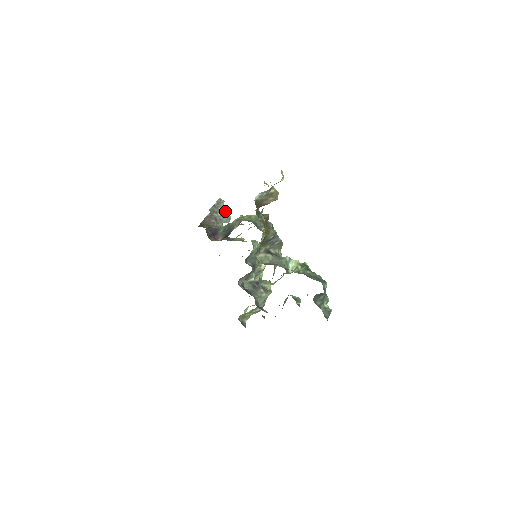
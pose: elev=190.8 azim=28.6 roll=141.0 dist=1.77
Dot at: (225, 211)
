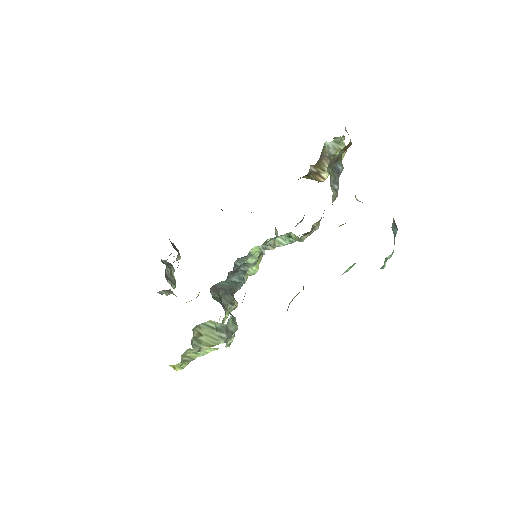
Dot at: (173, 277)
